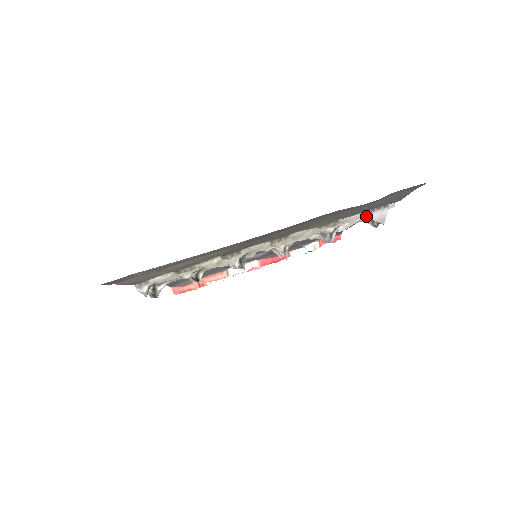
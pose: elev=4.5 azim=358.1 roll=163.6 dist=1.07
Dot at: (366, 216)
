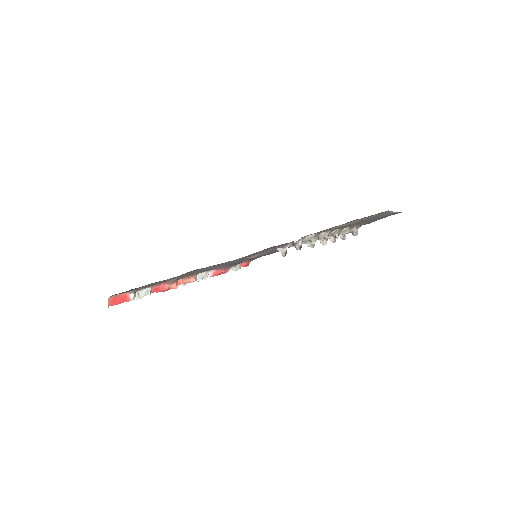
Dot at: occluded
